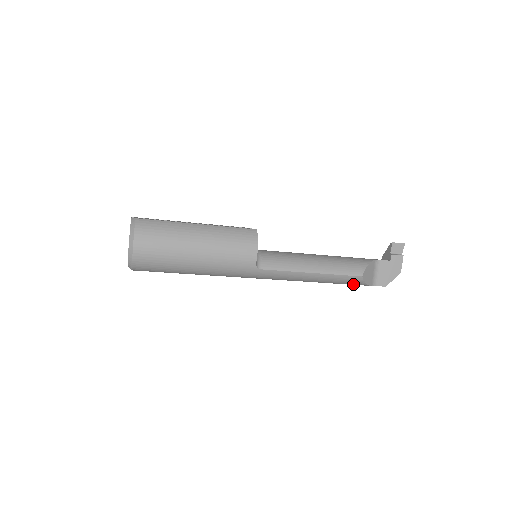
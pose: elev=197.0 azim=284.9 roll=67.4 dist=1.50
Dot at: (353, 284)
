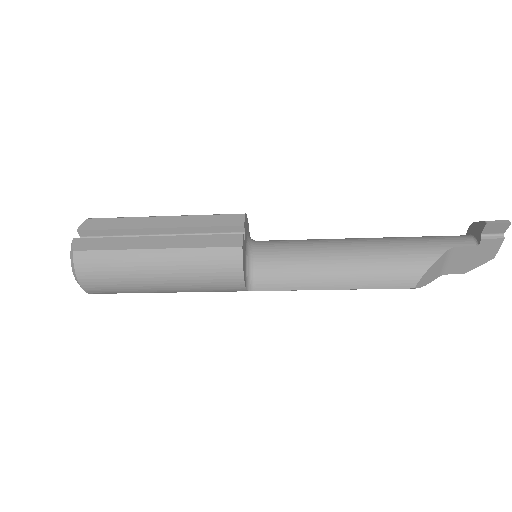
Dot at: occluded
